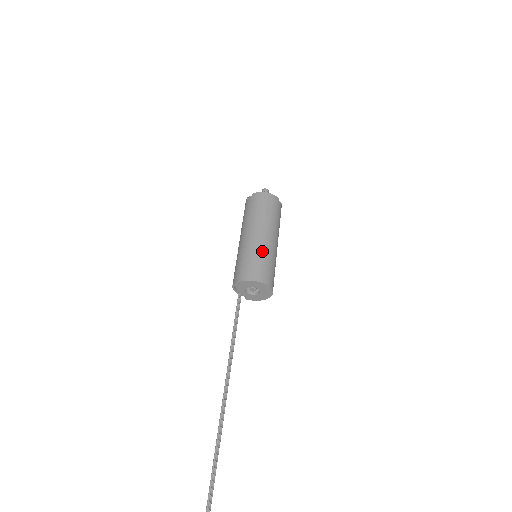
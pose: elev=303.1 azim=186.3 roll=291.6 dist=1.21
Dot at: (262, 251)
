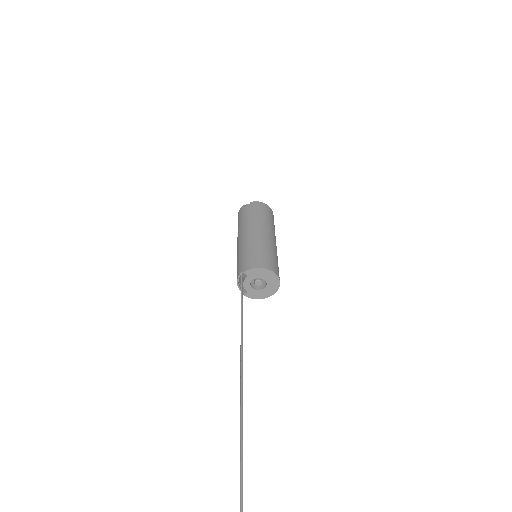
Dot at: (271, 247)
